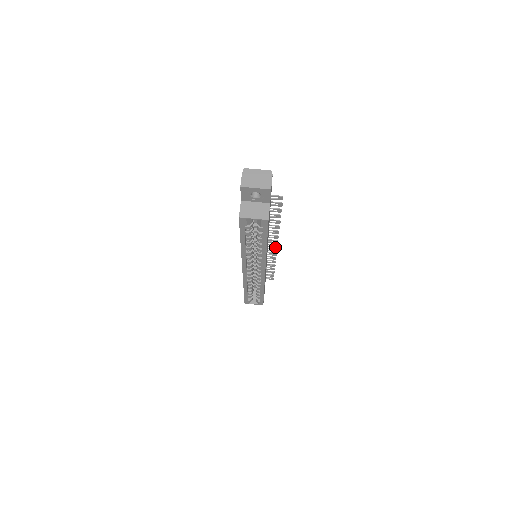
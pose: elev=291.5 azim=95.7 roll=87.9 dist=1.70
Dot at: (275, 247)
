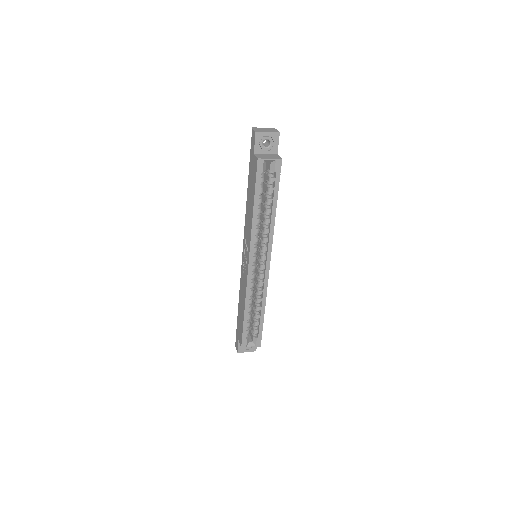
Dot at: occluded
